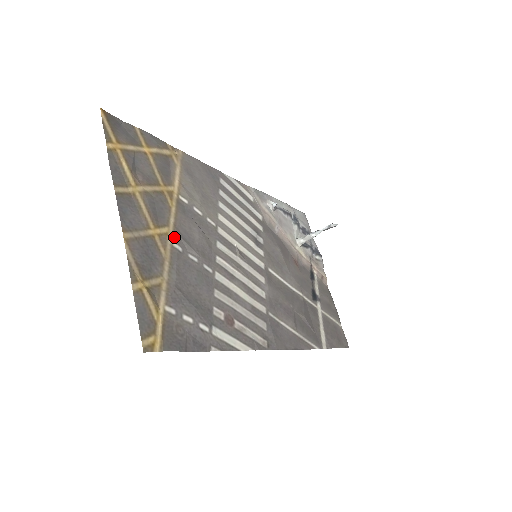
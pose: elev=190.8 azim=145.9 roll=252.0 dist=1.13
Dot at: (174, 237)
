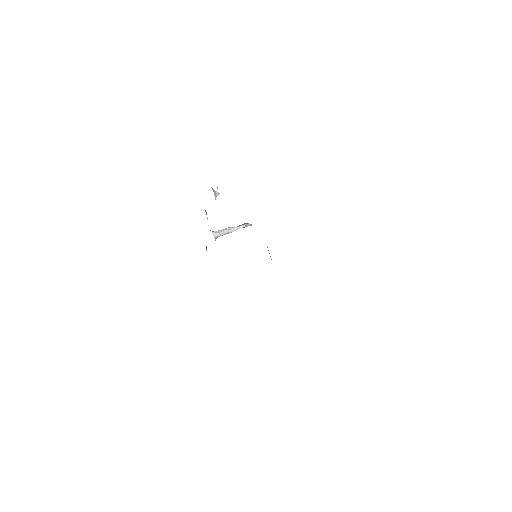
Dot at: occluded
